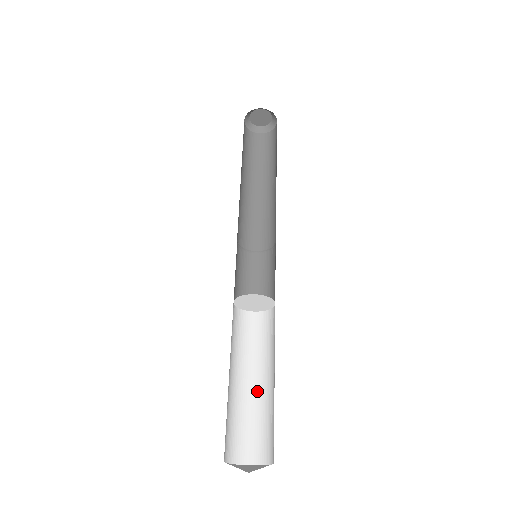
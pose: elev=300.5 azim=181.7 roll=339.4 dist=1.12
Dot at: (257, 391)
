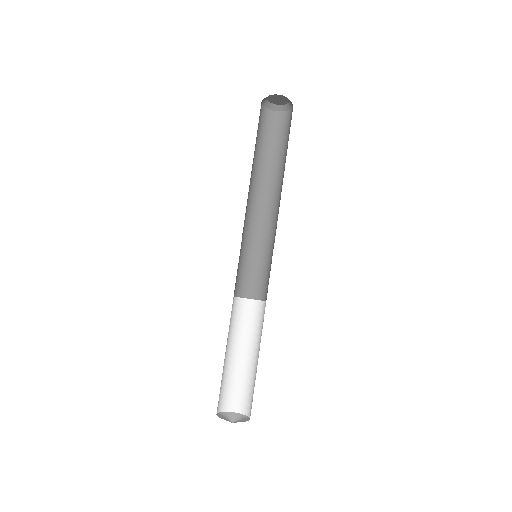
Dot at: (243, 362)
